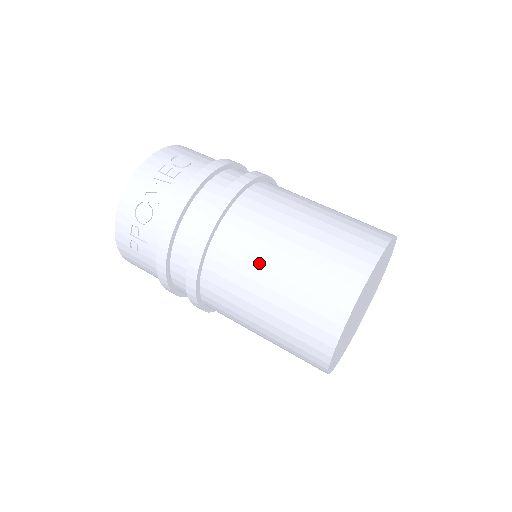
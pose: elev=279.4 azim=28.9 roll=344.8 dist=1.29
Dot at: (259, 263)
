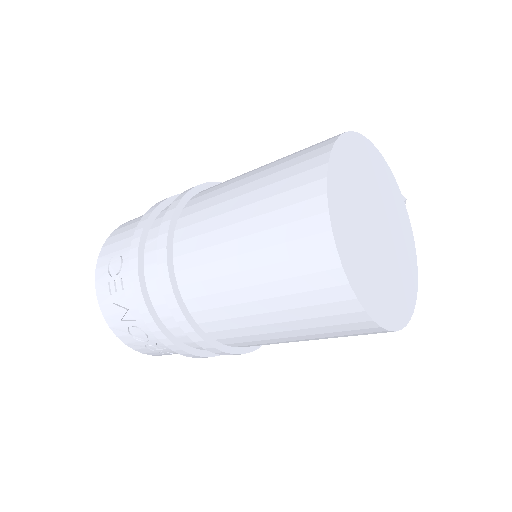
Dot at: (242, 311)
